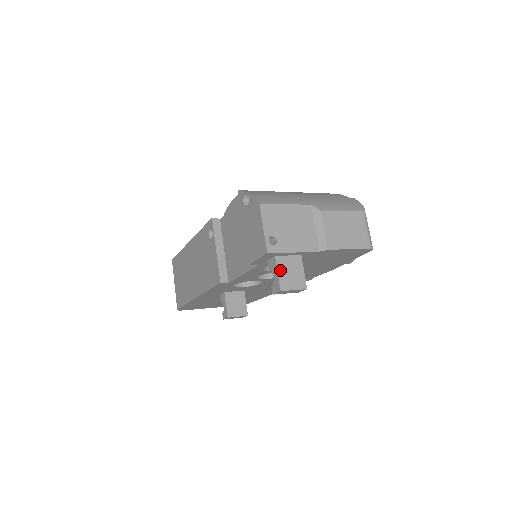
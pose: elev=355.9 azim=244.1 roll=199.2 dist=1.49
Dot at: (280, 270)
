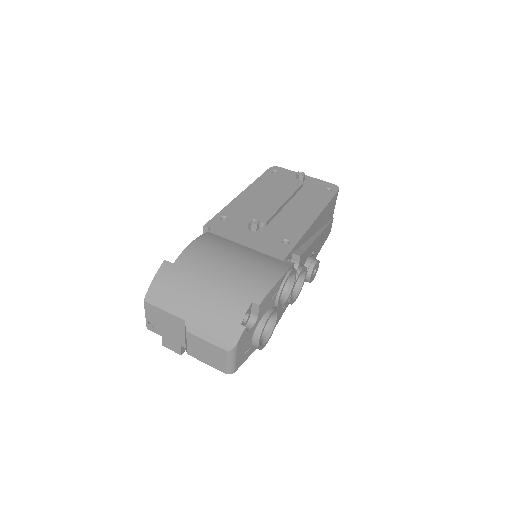
Dot at: occluded
